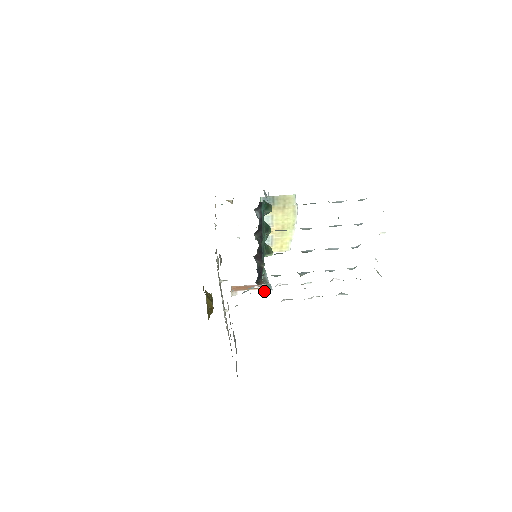
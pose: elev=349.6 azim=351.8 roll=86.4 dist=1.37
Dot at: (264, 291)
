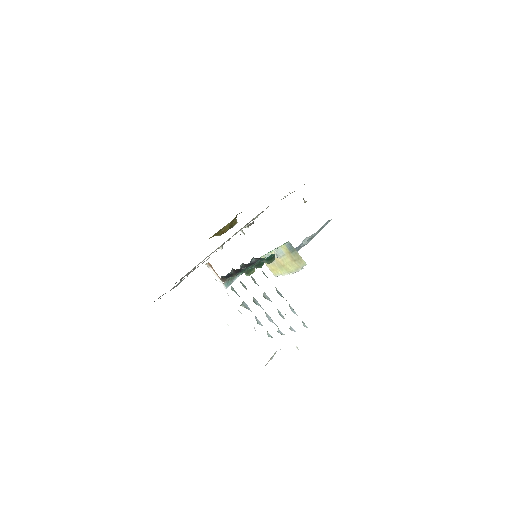
Dot at: (223, 283)
